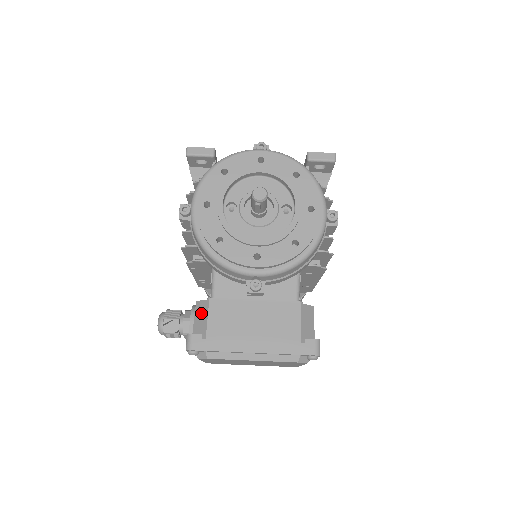
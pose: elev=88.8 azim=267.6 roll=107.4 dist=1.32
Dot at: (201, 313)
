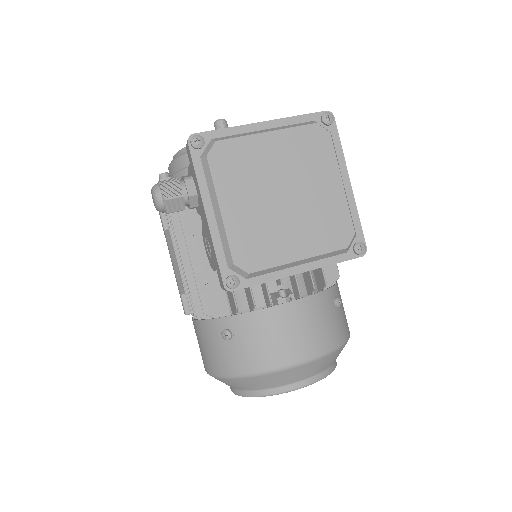
Dot at: occluded
